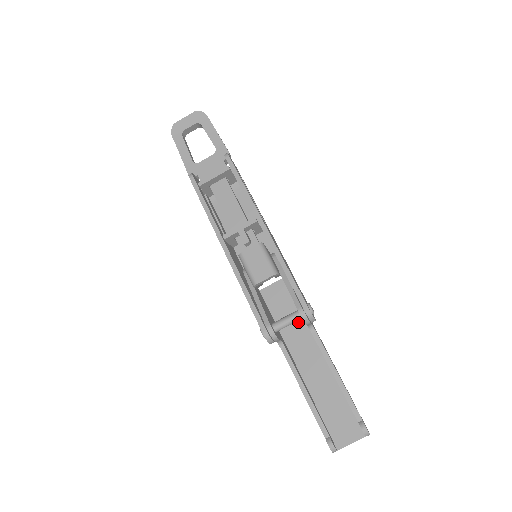
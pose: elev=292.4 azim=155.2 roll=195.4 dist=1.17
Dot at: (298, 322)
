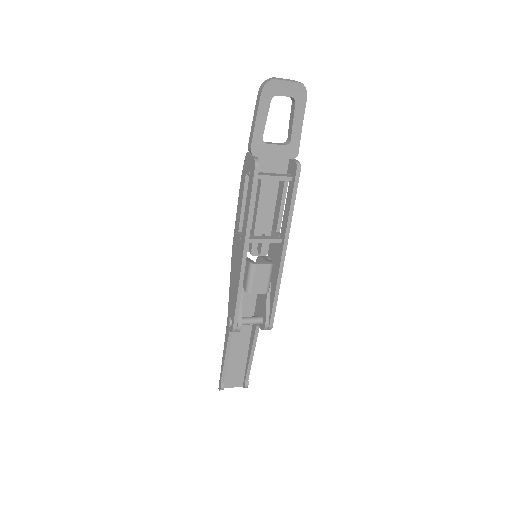
Dot at: (249, 309)
